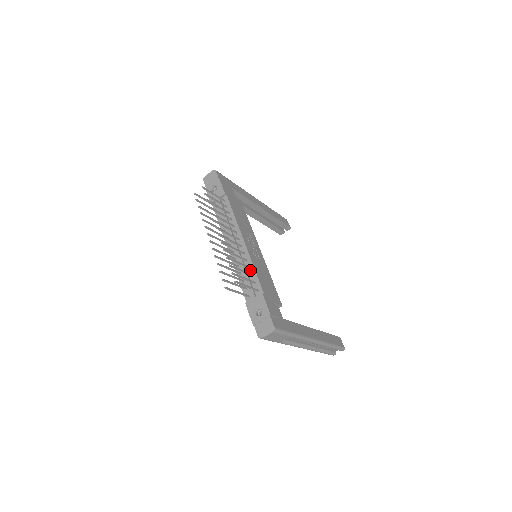
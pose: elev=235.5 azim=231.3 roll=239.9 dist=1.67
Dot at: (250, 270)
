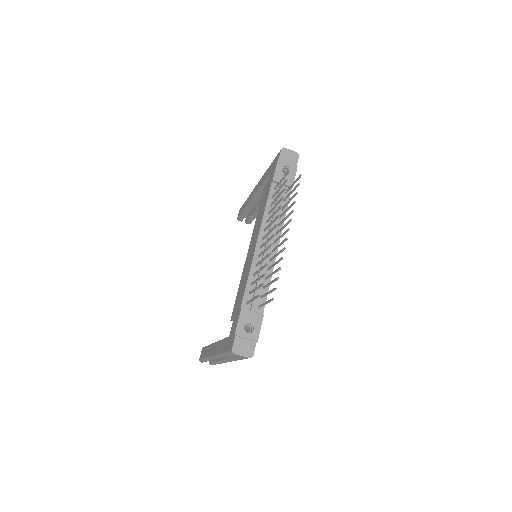
Dot at: (265, 281)
